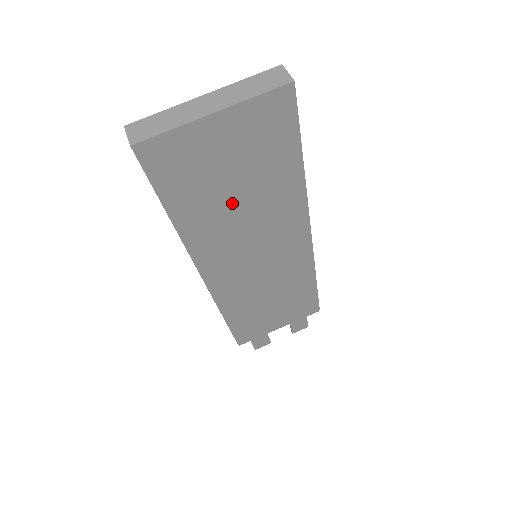
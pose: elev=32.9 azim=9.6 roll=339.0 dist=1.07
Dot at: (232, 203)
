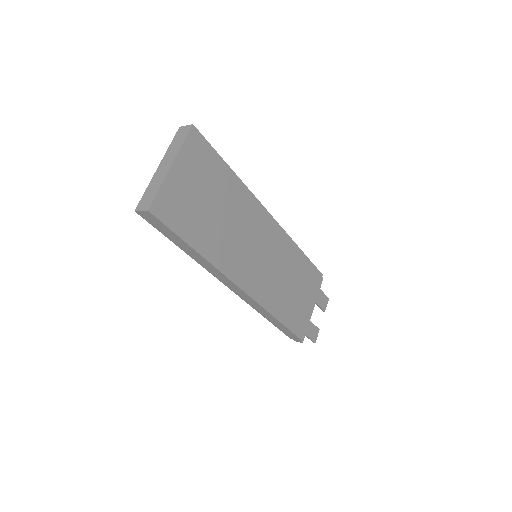
Dot at: (217, 218)
